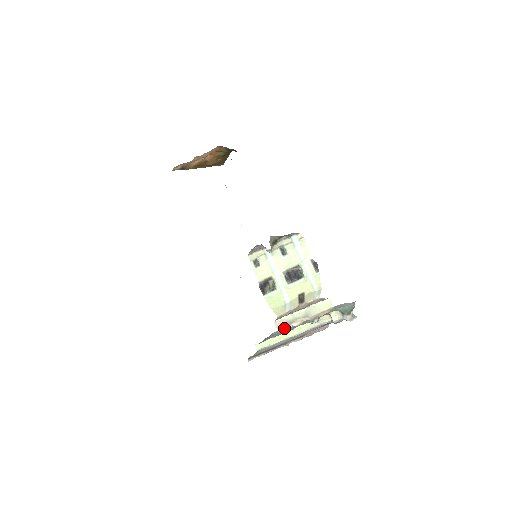
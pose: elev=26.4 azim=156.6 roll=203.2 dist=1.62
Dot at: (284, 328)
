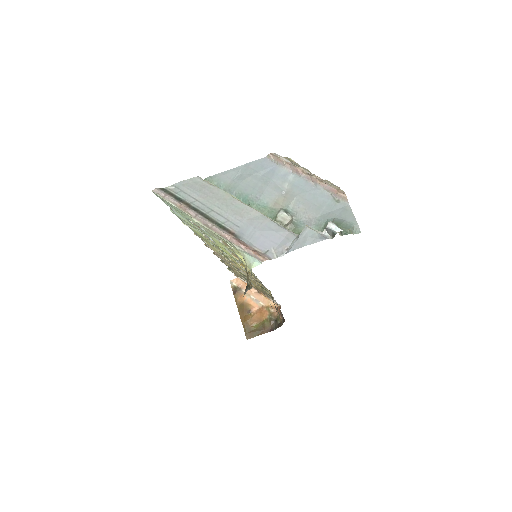
Dot at: (282, 157)
